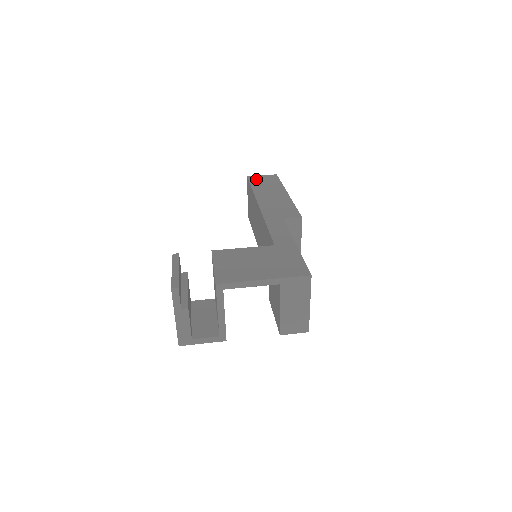
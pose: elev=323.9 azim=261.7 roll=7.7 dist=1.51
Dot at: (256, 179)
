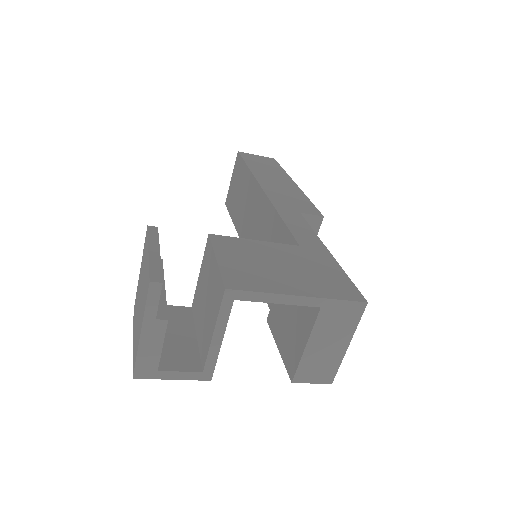
Dot at: (250, 157)
